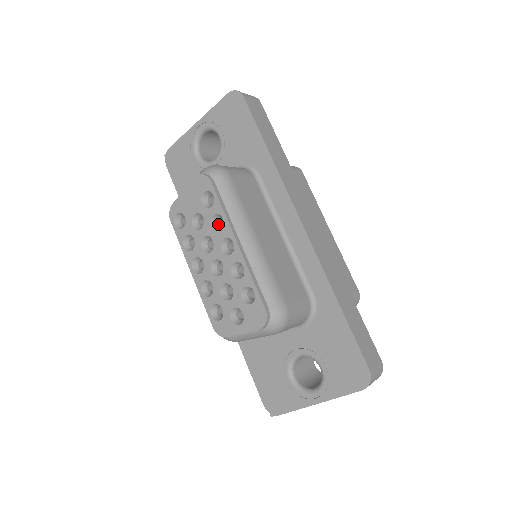
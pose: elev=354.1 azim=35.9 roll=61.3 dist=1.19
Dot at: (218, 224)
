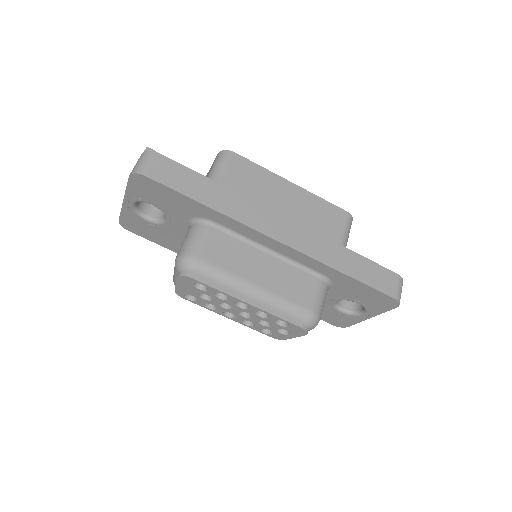
Dot at: occluded
